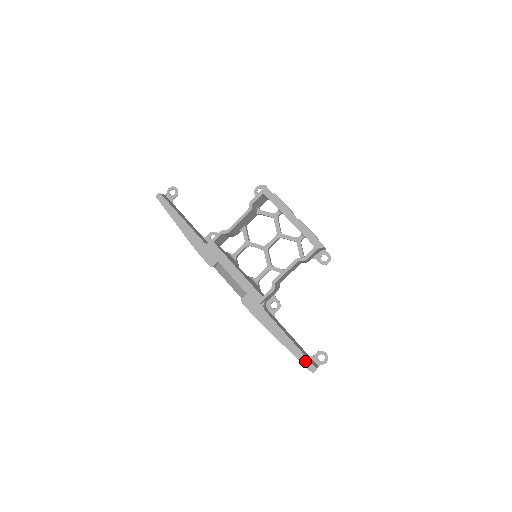
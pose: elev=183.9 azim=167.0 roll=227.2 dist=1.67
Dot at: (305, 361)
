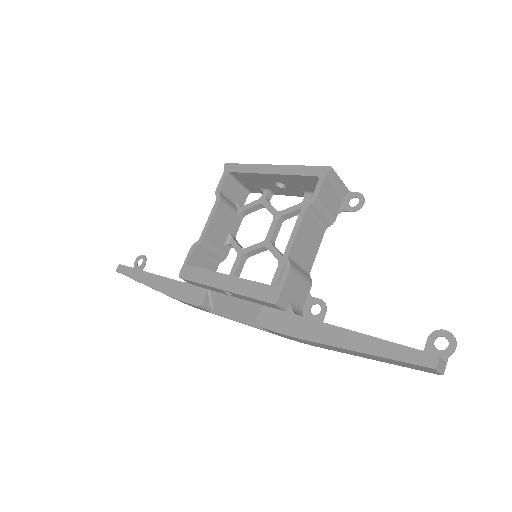
Dot at: (407, 355)
